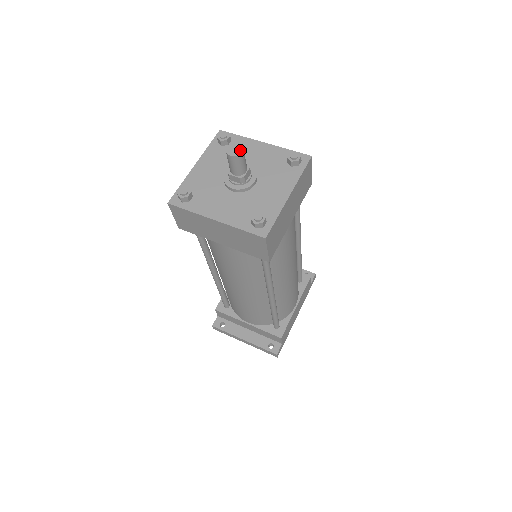
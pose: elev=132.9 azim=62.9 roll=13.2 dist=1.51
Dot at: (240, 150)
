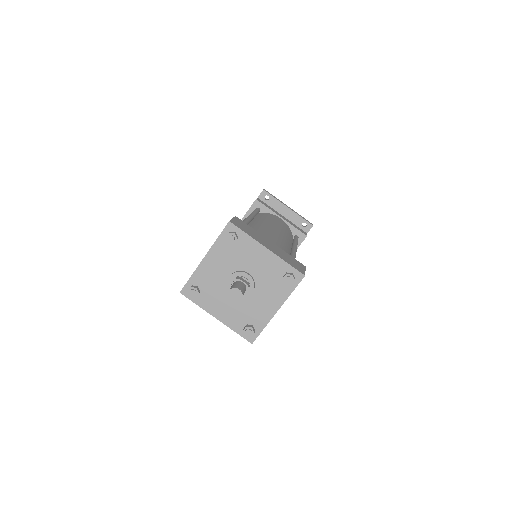
Dot at: (239, 298)
